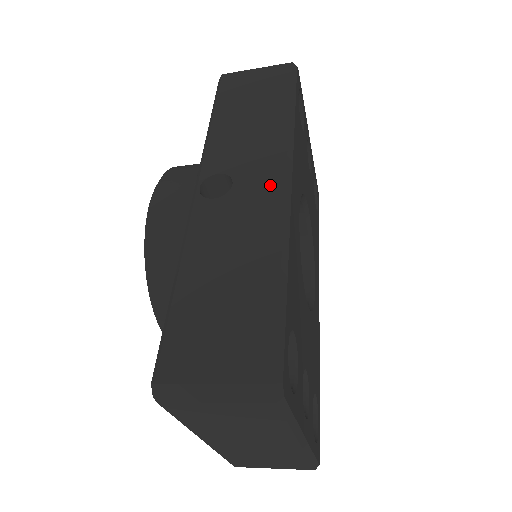
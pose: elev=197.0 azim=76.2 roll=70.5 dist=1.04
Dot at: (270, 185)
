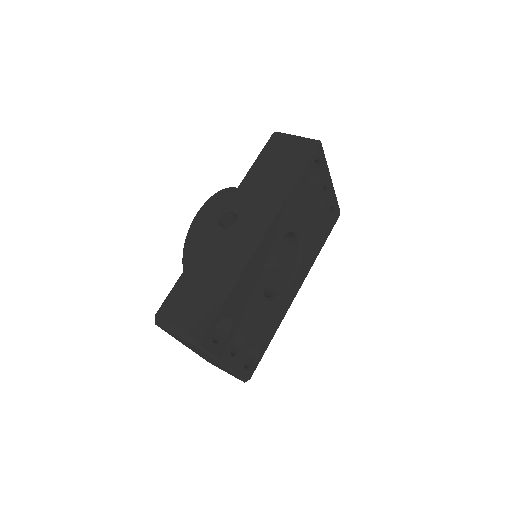
Dot at: (252, 233)
